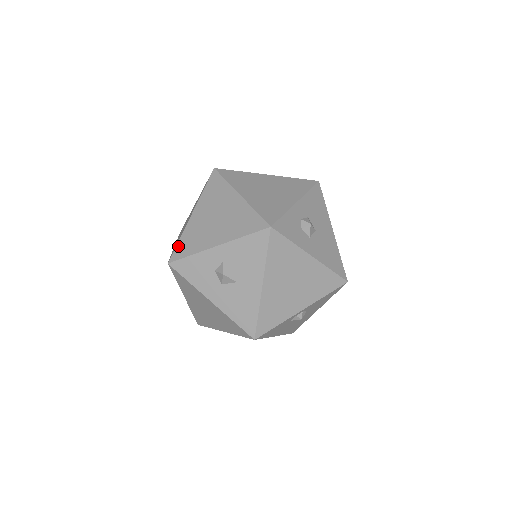
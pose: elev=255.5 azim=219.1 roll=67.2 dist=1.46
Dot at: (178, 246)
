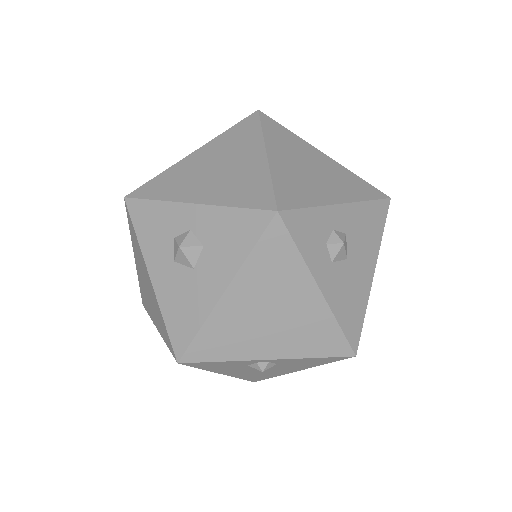
Dot at: (150, 182)
